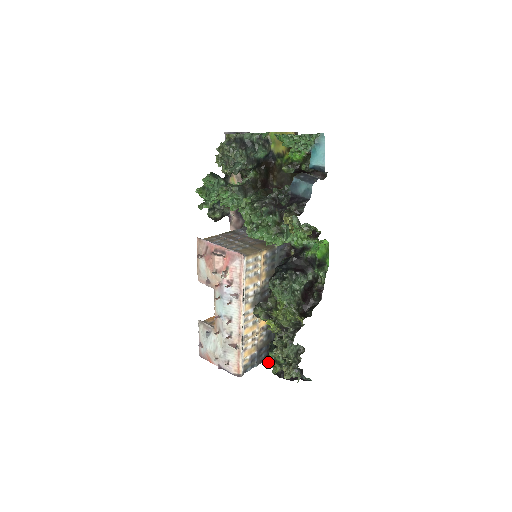
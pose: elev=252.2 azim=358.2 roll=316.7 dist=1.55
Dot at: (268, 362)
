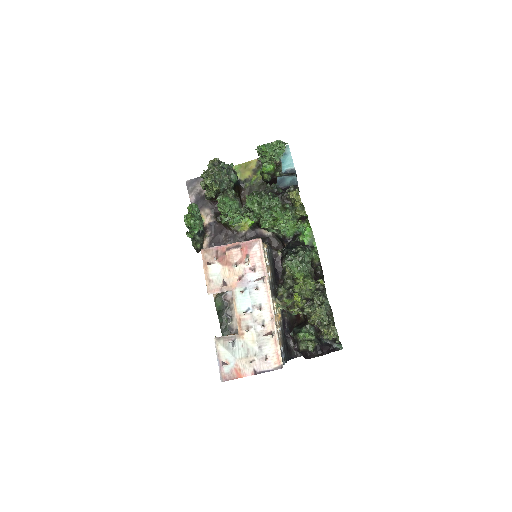
Dot at: (300, 346)
